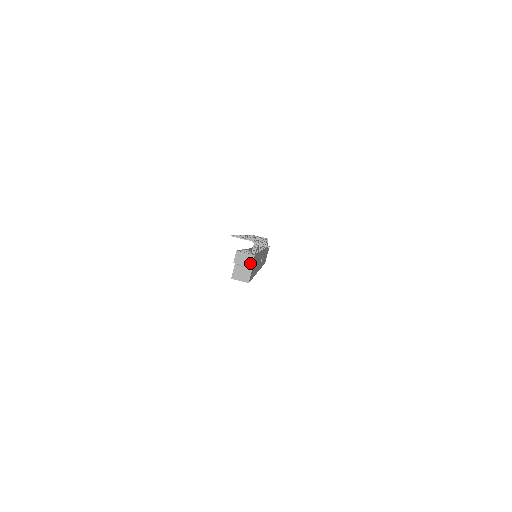
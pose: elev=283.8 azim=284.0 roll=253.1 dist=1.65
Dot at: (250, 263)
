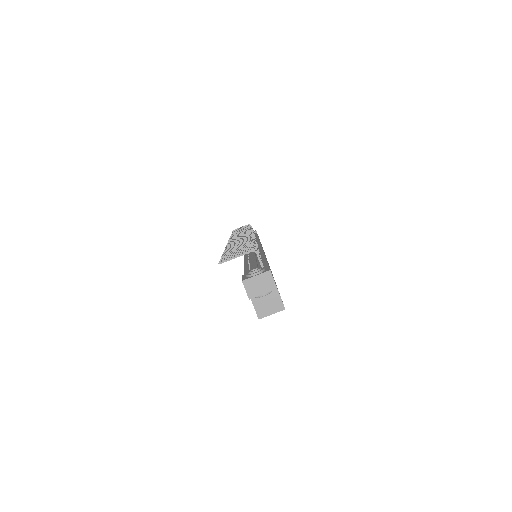
Dot at: (271, 285)
